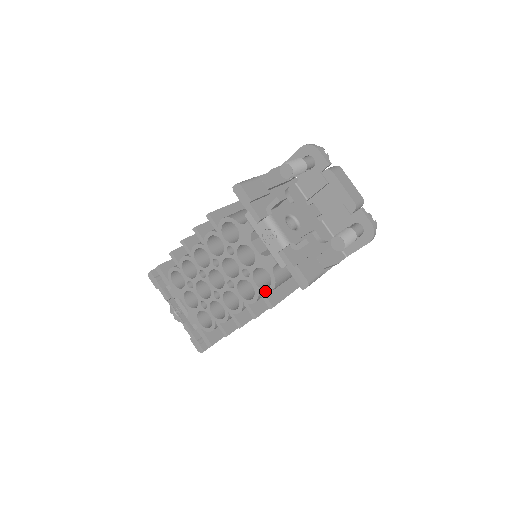
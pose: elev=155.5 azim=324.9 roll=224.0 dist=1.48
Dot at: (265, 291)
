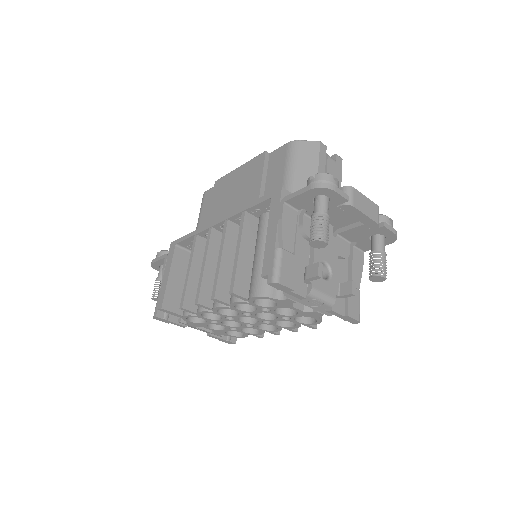
Dot at: occluded
